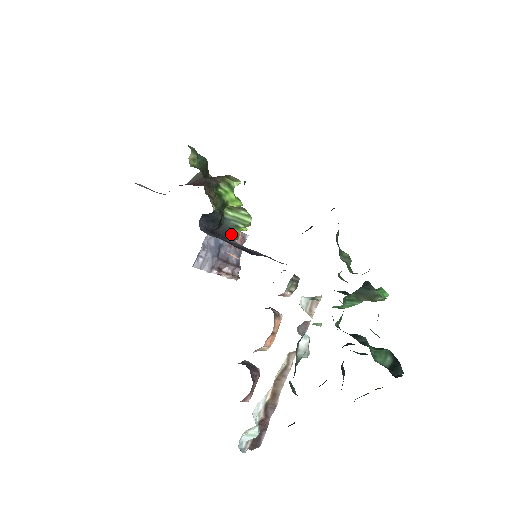
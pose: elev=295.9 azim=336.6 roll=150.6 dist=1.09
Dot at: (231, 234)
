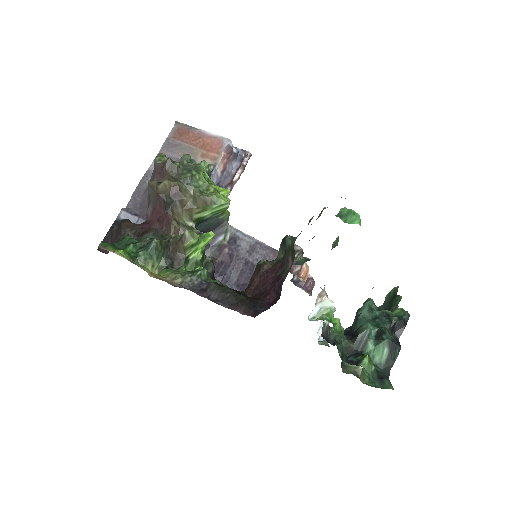
Dot at: (222, 222)
